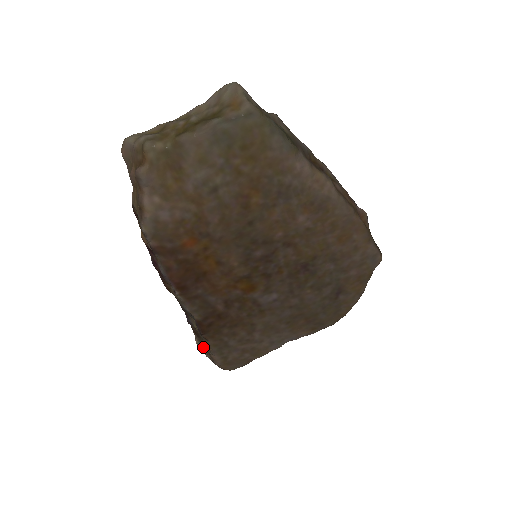
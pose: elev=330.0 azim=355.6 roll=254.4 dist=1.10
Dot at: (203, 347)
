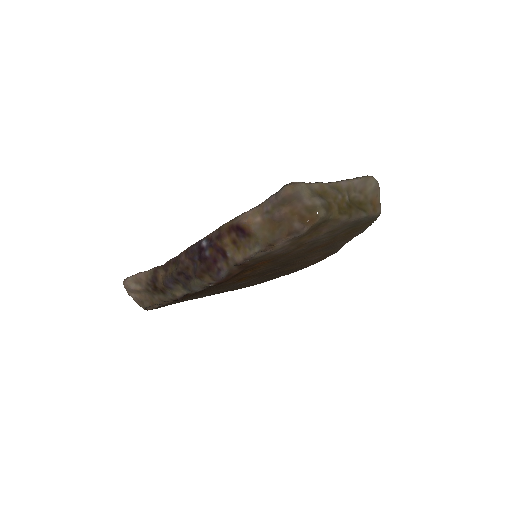
Dot at: (141, 292)
